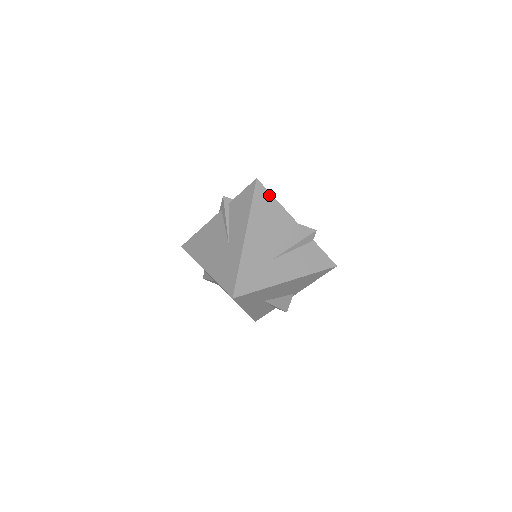
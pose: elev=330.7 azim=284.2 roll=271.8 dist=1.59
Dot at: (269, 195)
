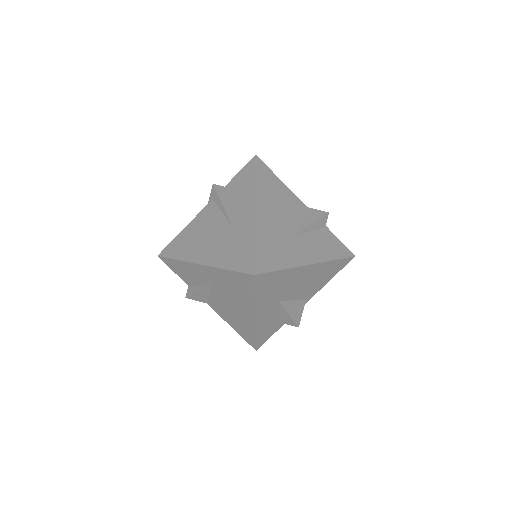
Dot at: (272, 173)
